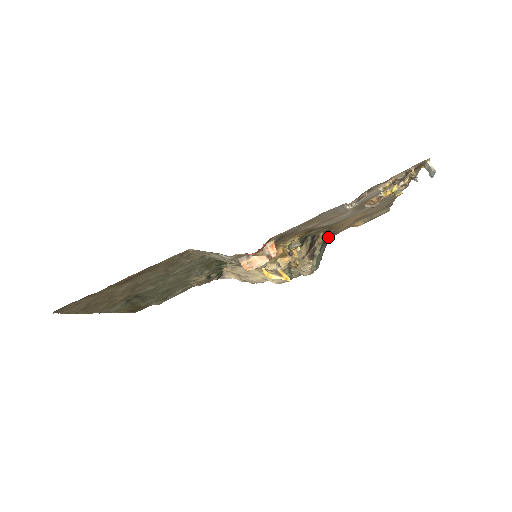
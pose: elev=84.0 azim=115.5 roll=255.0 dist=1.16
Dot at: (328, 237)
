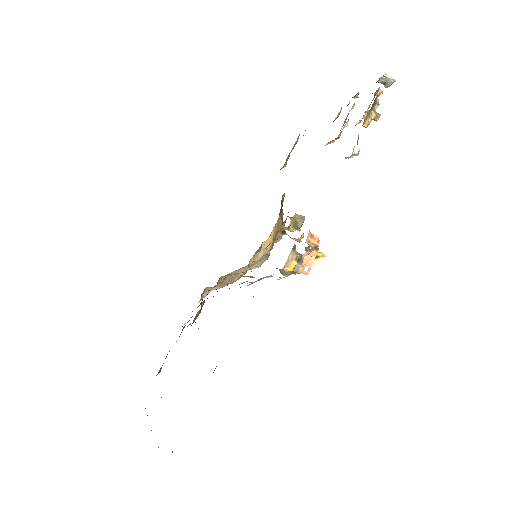
Dot at: occluded
